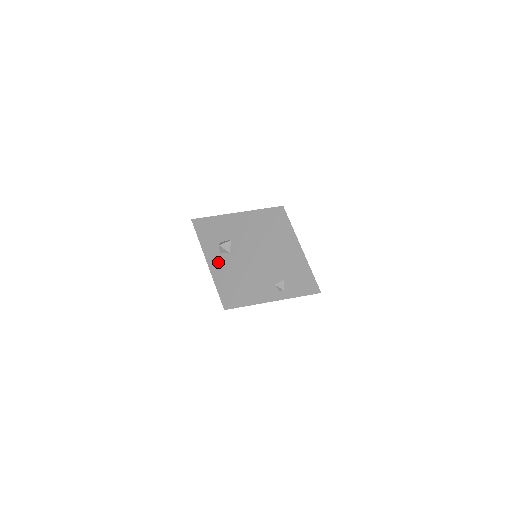
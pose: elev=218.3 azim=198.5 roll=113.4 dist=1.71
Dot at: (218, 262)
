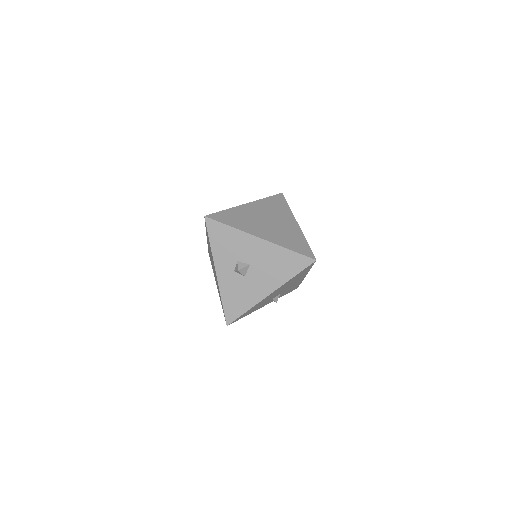
Dot at: (230, 280)
